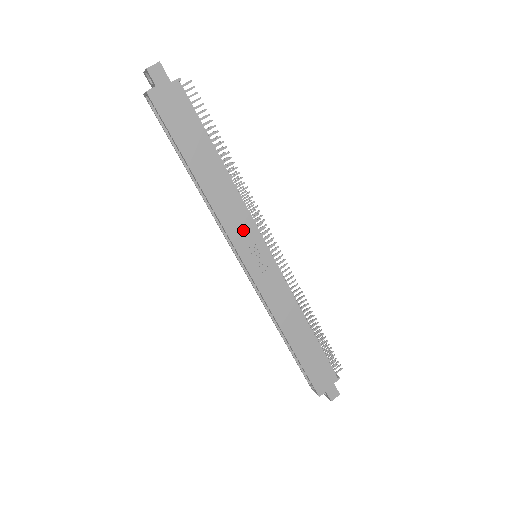
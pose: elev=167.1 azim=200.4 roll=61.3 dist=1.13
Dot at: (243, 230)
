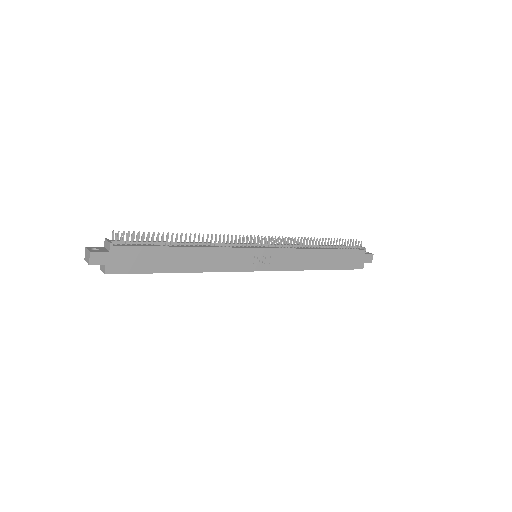
Dot at: (236, 259)
